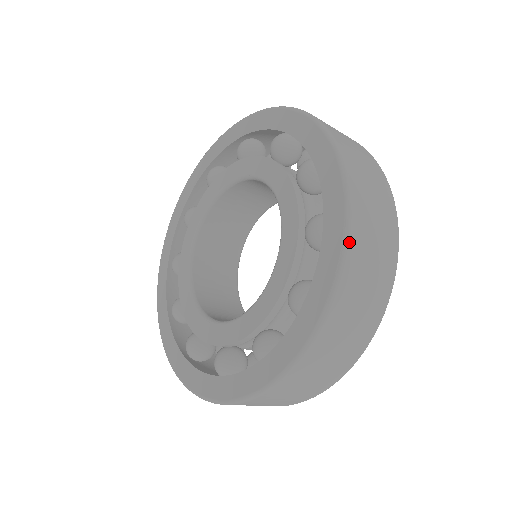
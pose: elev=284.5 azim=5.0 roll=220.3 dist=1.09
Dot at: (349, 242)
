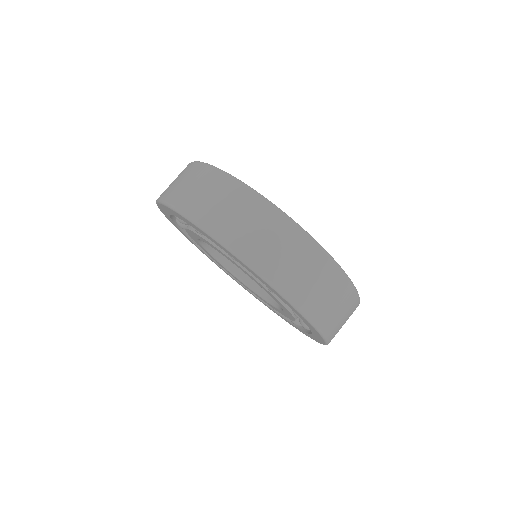
Dot at: (296, 305)
